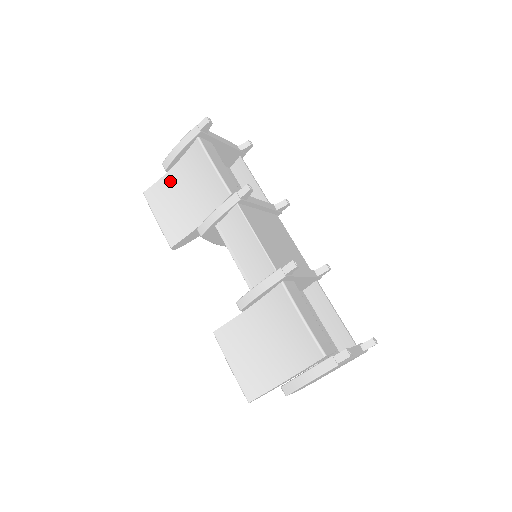
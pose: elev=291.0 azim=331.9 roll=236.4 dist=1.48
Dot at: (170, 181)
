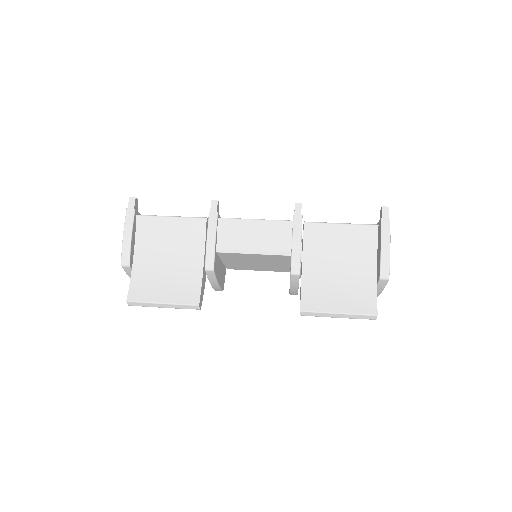
Dot at: (142, 269)
